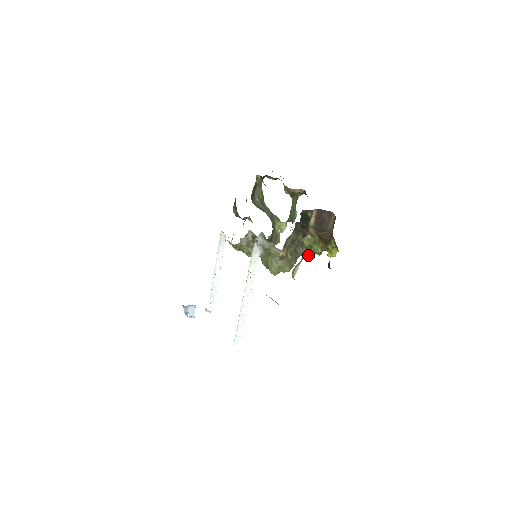
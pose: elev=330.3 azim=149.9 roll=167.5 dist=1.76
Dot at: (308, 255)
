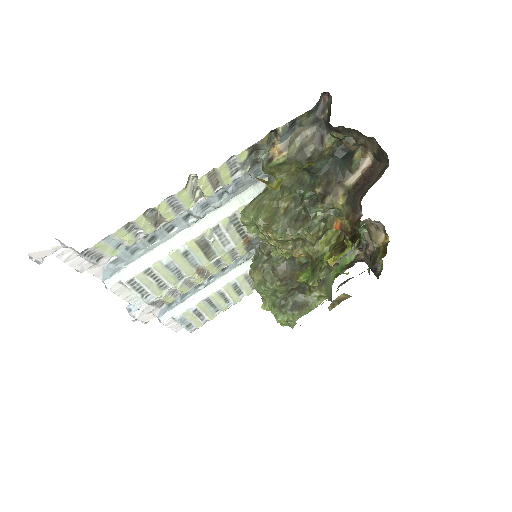
Dot at: (308, 277)
